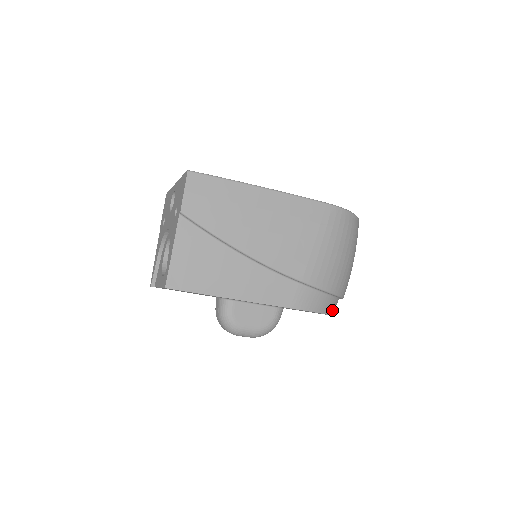
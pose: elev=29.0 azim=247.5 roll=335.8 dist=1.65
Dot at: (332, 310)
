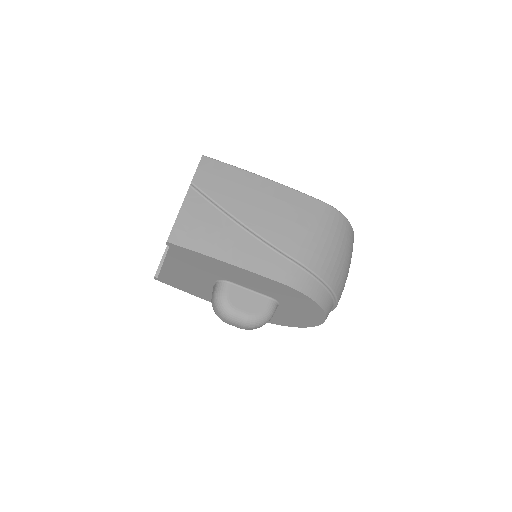
Dot at: (325, 306)
